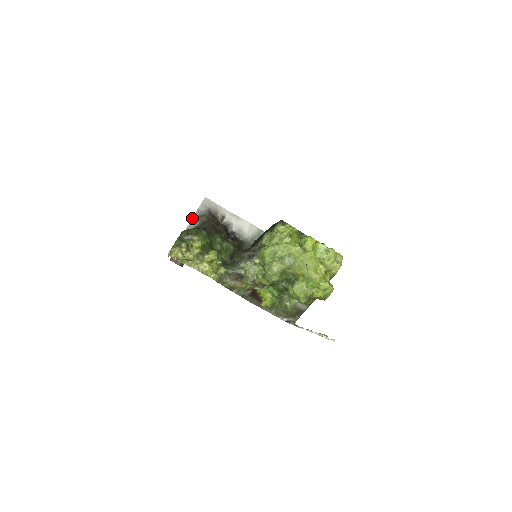
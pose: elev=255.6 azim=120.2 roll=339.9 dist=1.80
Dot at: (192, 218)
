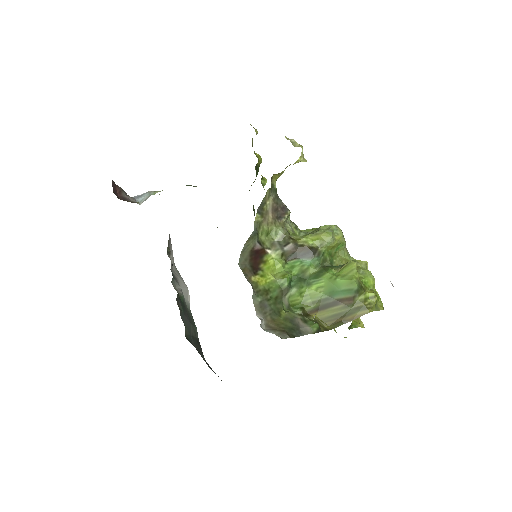
Dot at: occluded
